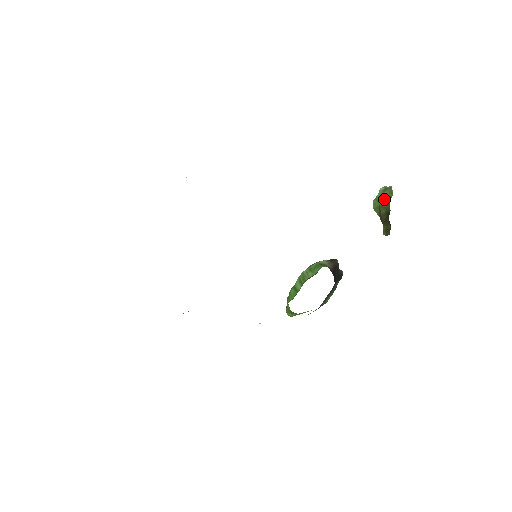
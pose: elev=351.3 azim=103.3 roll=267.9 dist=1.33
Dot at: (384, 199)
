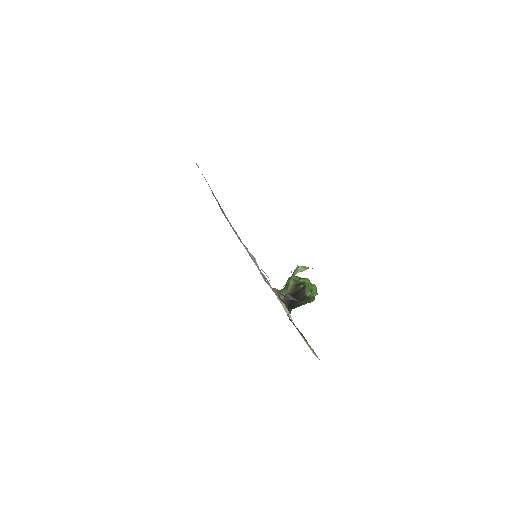
Dot at: occluded
